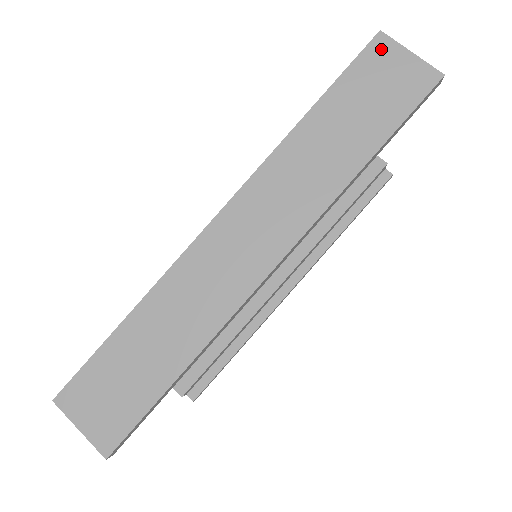
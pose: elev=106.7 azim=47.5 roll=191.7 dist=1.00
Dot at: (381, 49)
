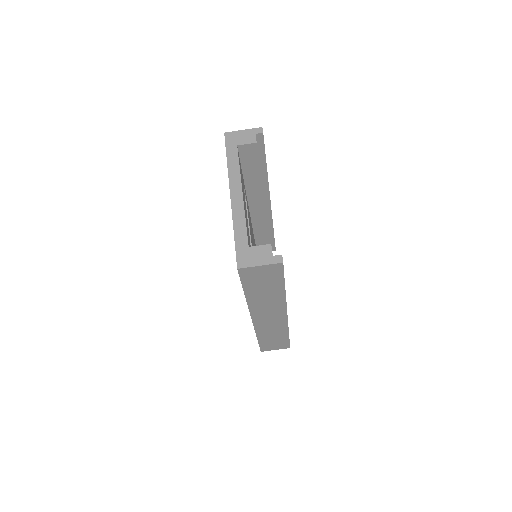
Dot at: (246, 272)
